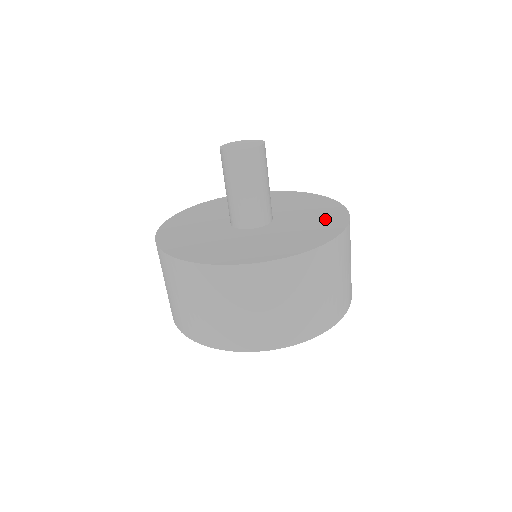
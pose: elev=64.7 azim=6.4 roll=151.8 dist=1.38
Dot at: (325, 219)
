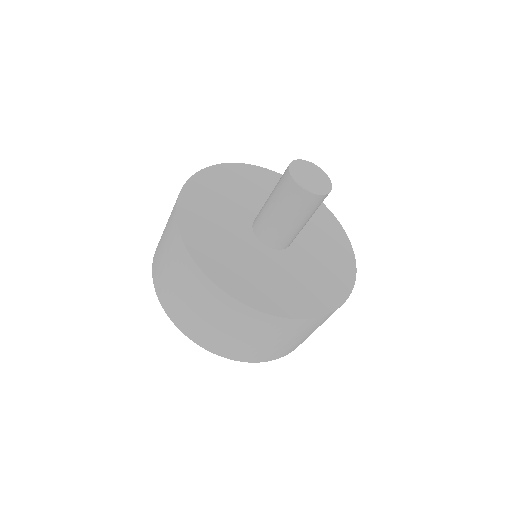
Dot at: (337, 257)
